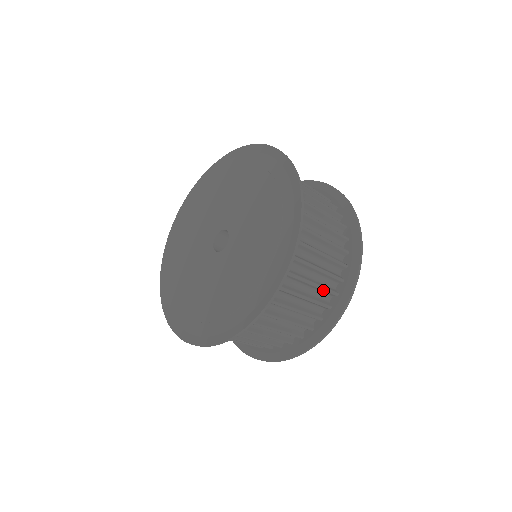
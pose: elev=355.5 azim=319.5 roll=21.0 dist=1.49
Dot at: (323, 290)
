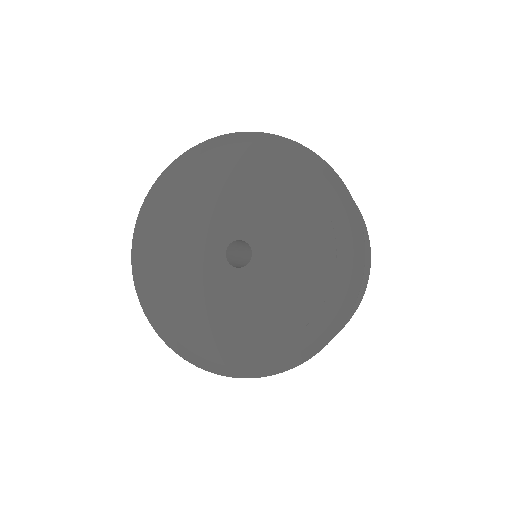
Dot at: occluded
